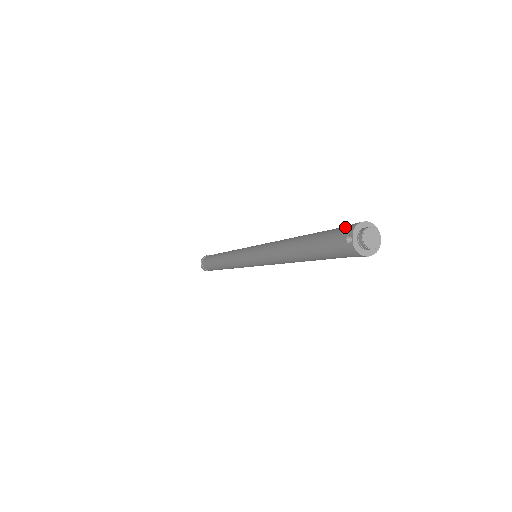
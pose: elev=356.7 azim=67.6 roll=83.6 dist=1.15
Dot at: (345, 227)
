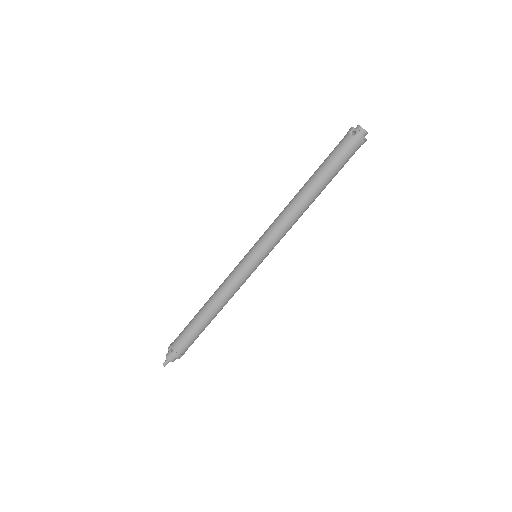
Dot at: (343, 138)
